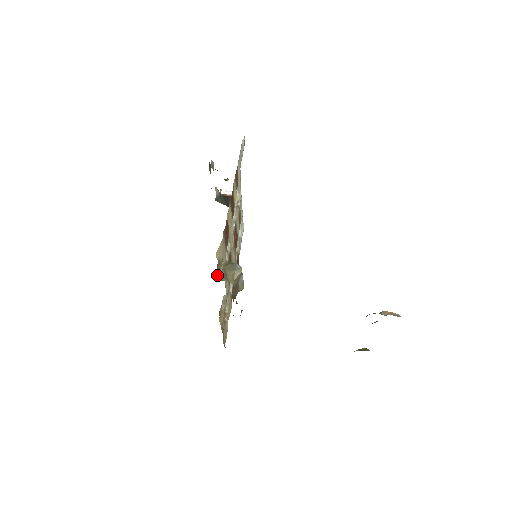
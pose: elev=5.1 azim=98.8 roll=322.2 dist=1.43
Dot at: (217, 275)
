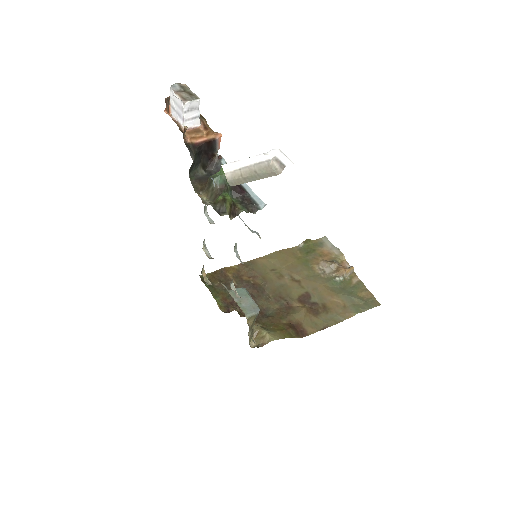
Dot at: (249, 342)
